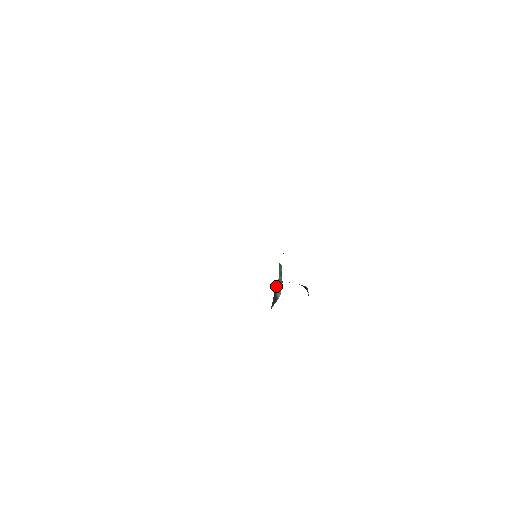
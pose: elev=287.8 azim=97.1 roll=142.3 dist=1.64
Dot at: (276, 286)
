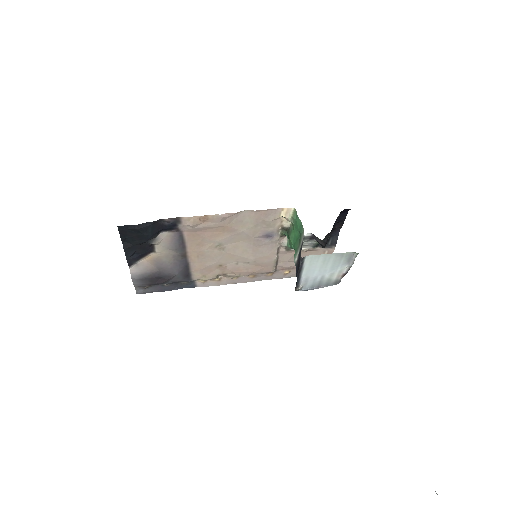
Dot at: (295, 255)
